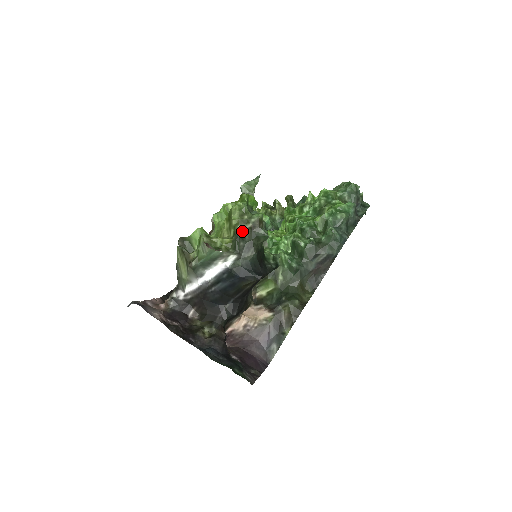
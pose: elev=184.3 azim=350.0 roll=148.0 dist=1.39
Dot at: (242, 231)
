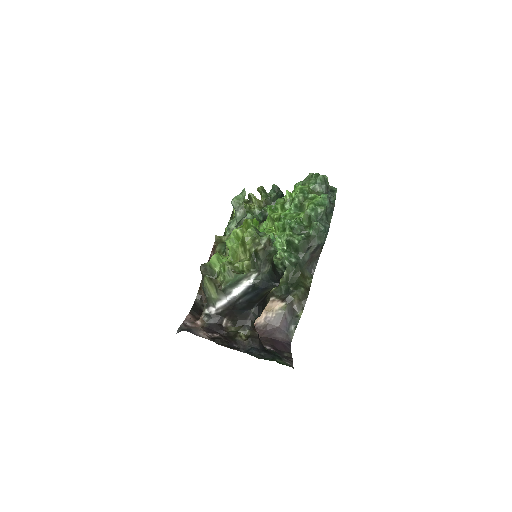
Dot at: (256, 252)
